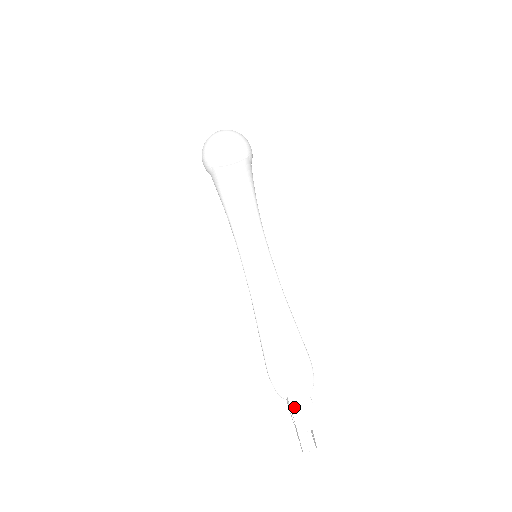
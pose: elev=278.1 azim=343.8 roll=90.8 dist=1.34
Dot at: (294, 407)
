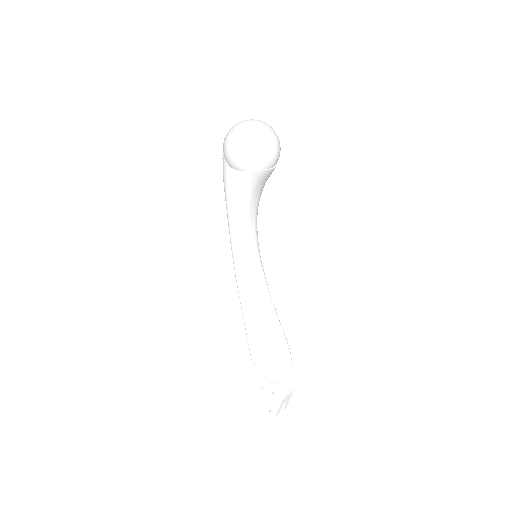
Dot at: (283, 389)
